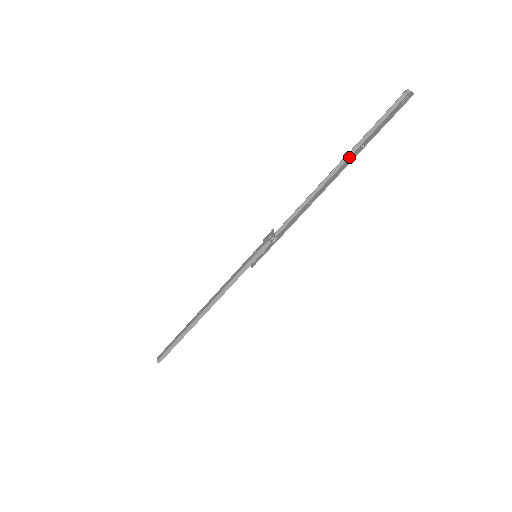
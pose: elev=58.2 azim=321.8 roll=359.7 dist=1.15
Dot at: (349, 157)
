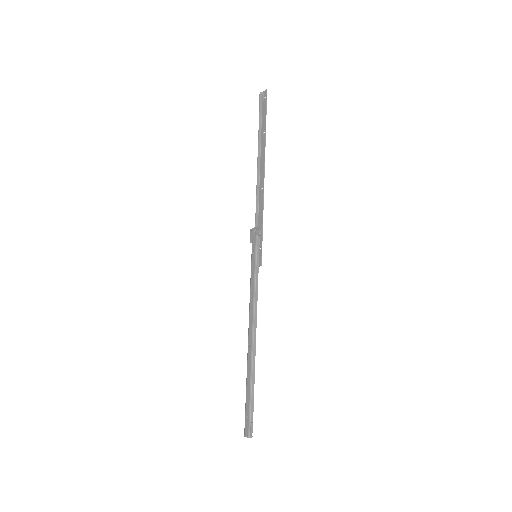
Dot at: (260, 147)
